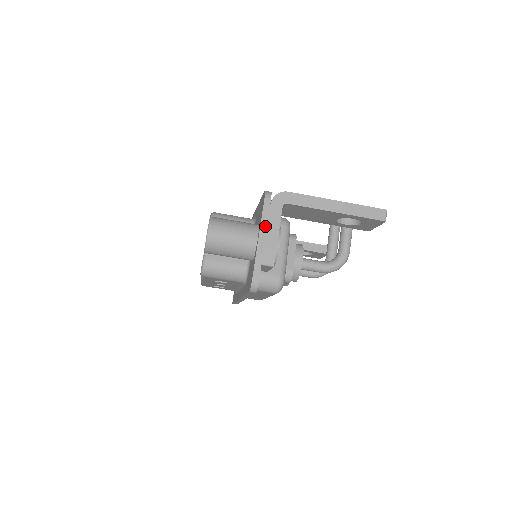
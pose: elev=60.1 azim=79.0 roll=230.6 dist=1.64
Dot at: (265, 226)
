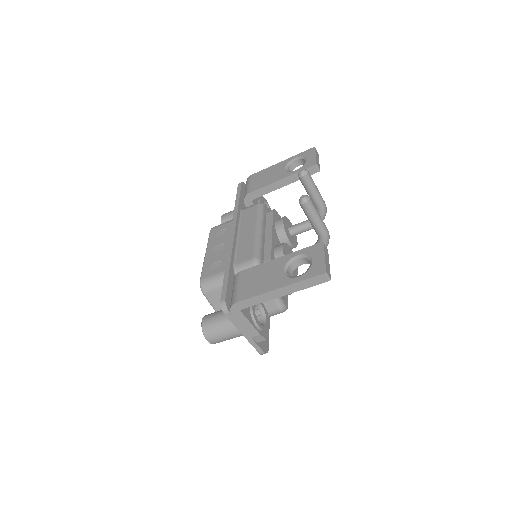
Dot at: (240, 327)
